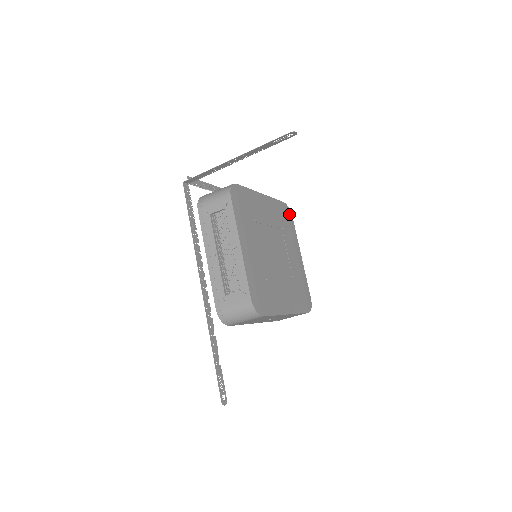
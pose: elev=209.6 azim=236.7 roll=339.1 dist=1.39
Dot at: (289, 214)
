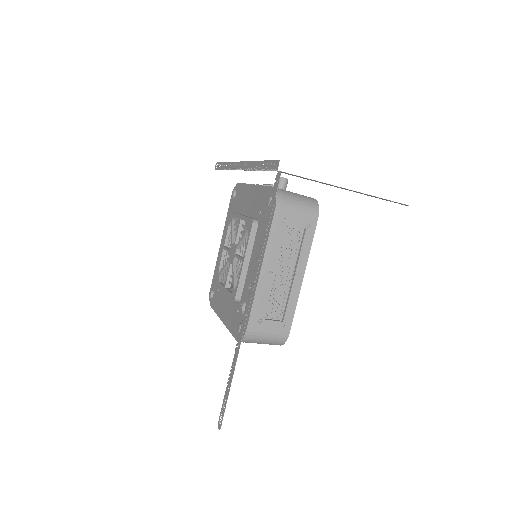
Dot at: occluded
